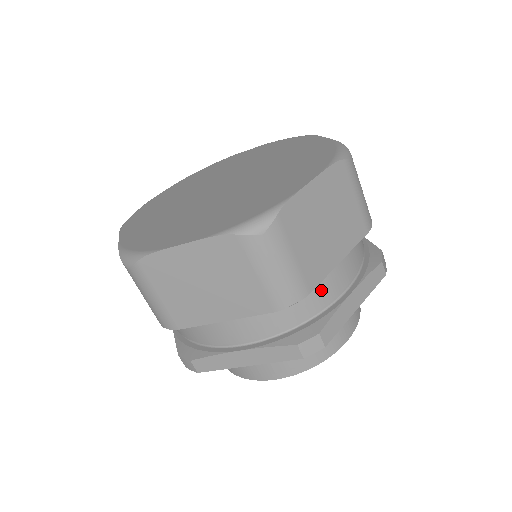
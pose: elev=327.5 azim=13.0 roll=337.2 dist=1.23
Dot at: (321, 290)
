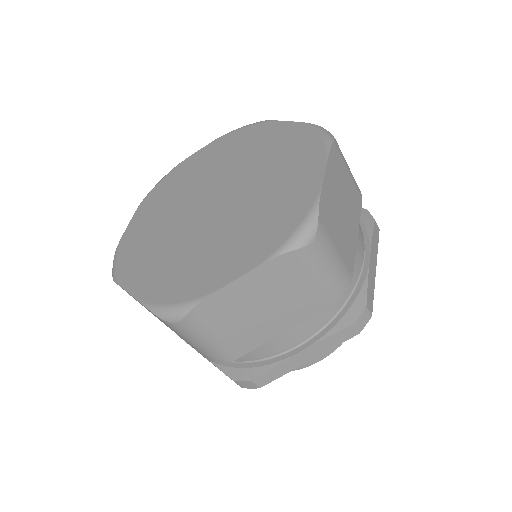
Dot at: (261, 348)
